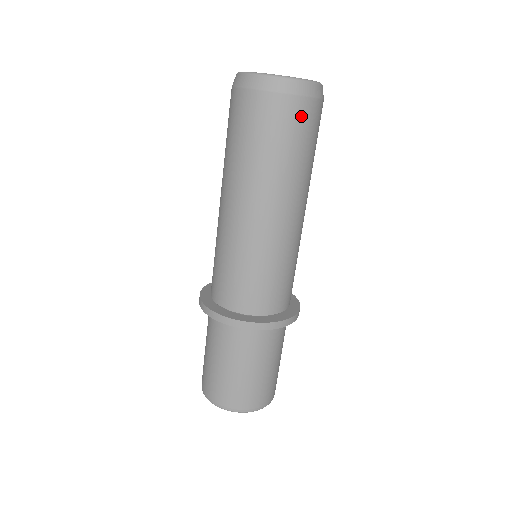
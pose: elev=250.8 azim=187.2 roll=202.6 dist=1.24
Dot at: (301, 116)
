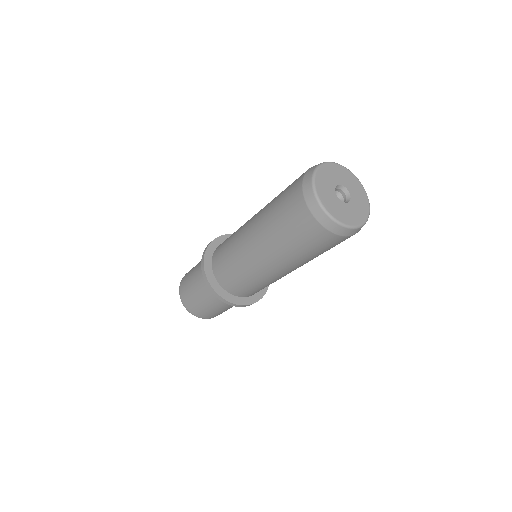
Dot at: (342, 241)
